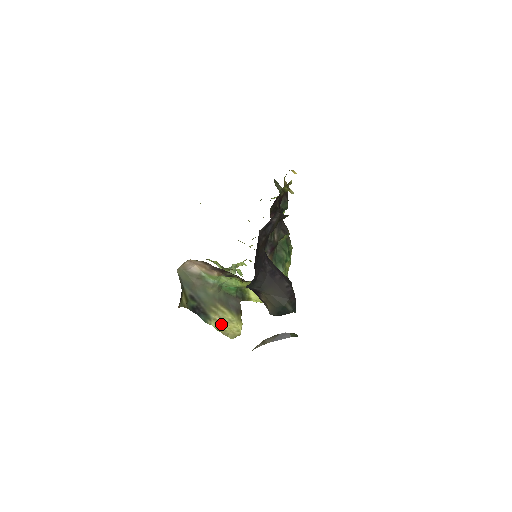
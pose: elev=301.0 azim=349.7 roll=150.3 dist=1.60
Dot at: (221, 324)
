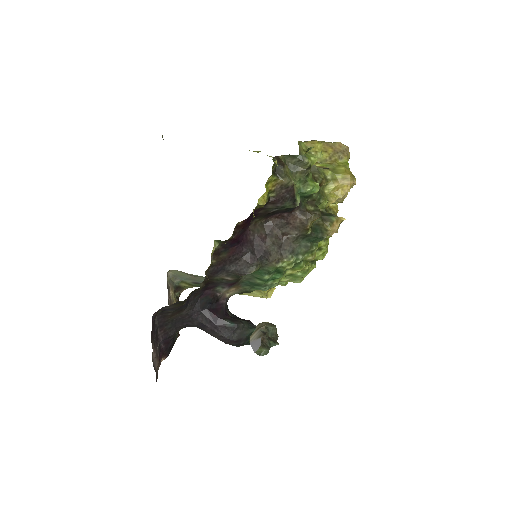
Dot at: occluded
